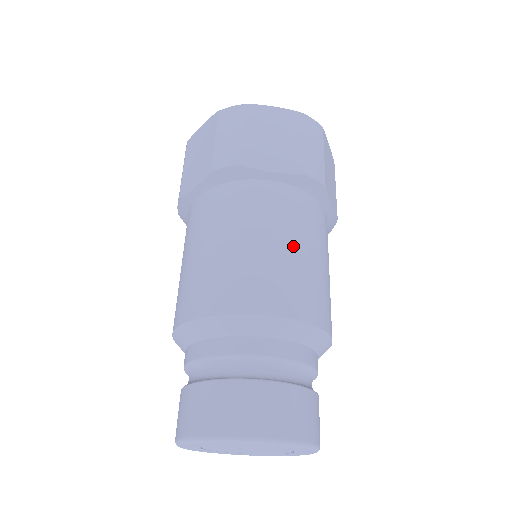
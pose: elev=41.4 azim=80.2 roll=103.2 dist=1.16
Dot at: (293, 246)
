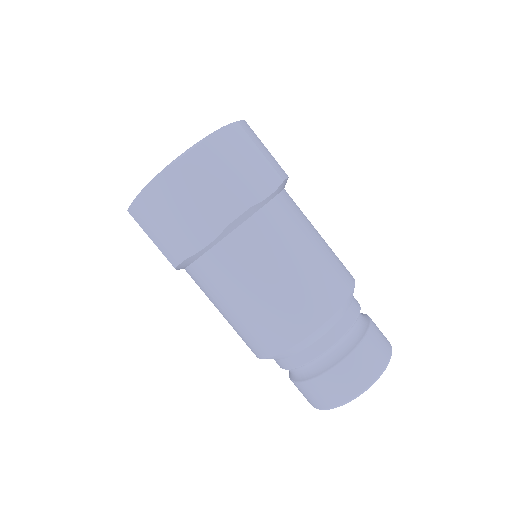
Dot at: (270, 284)
